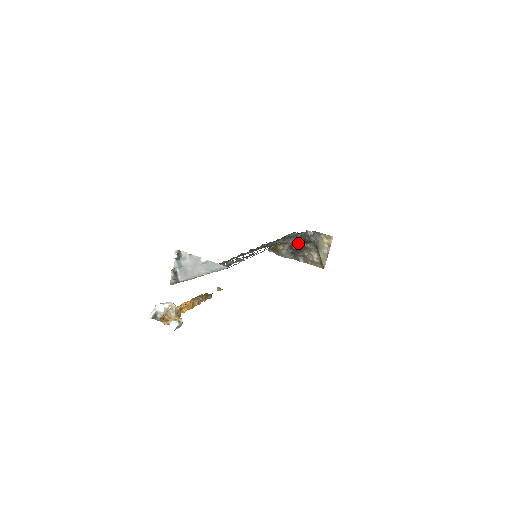
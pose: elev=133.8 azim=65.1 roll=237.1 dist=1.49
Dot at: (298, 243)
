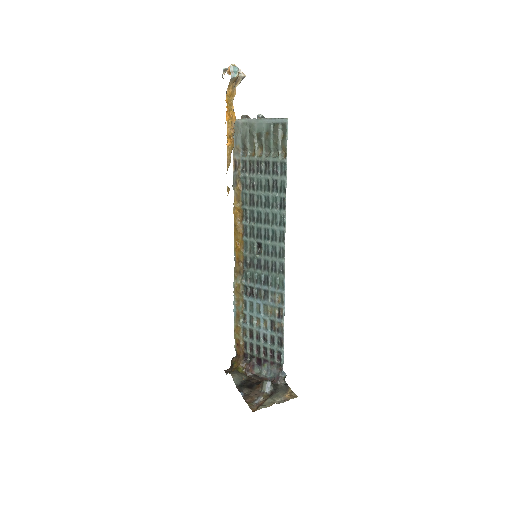
Dot at: (258, 383)
